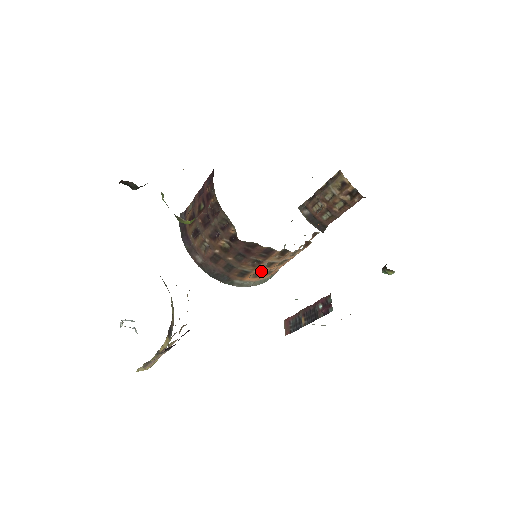
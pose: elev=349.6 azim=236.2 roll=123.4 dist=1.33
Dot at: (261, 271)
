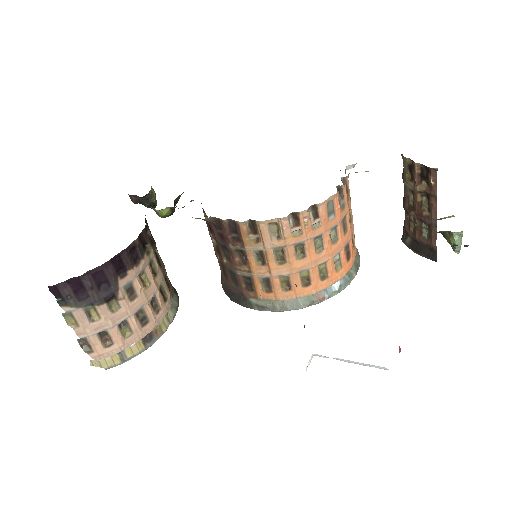
Dot at: (263, 274)
